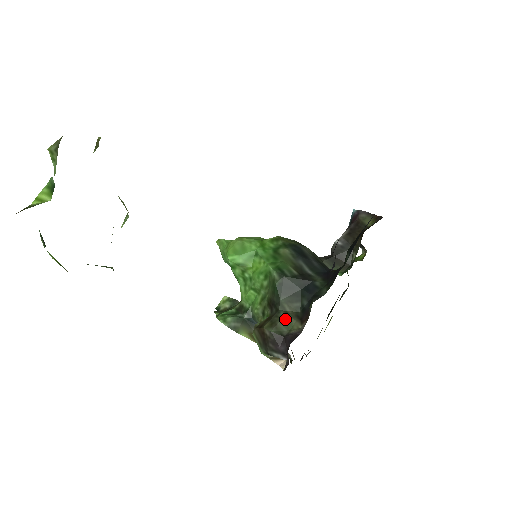
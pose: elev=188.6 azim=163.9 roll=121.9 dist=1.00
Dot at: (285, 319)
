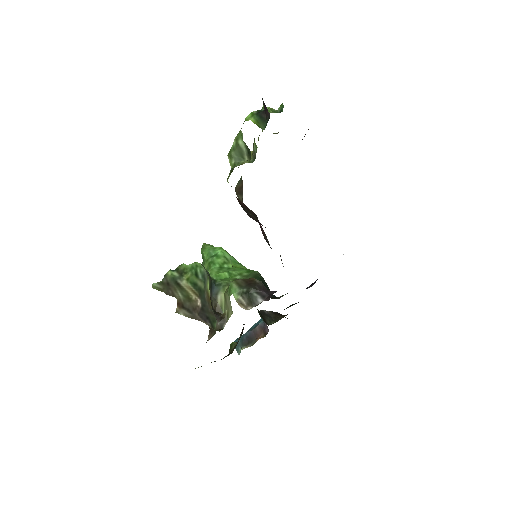
Dot at: occluded
